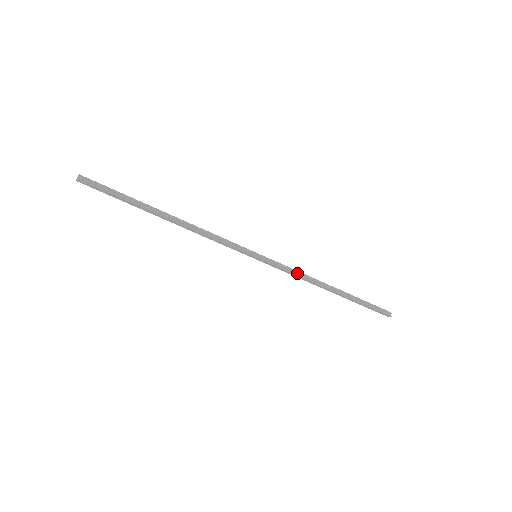
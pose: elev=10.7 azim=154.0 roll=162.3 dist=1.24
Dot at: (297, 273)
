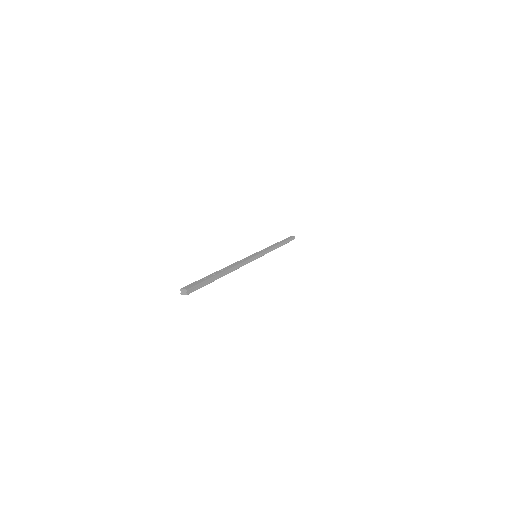
Dot at: (270, 250)
